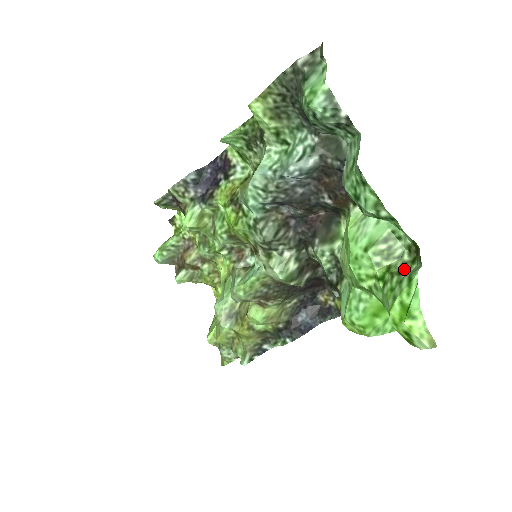
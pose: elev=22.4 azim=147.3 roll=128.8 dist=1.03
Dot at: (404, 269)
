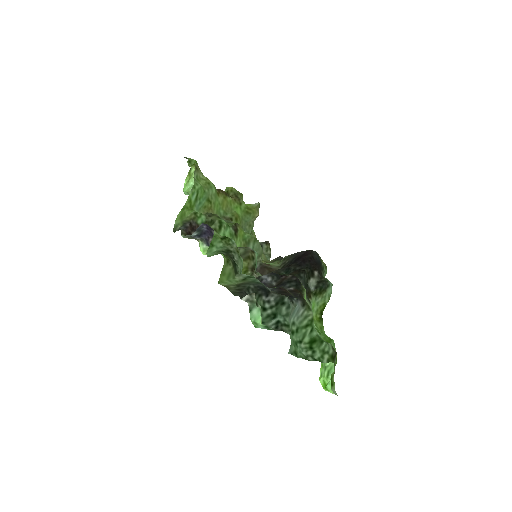
Dot at: occluded
